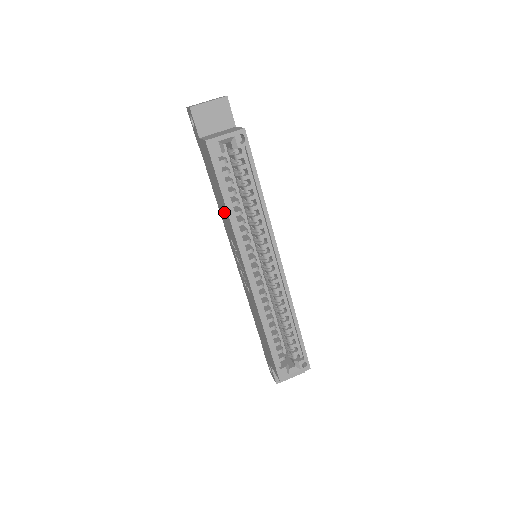
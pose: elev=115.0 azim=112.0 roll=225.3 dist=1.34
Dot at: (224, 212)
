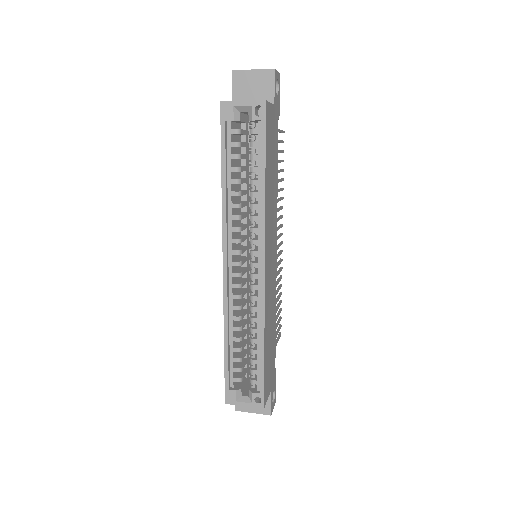
Dot at: occluded
